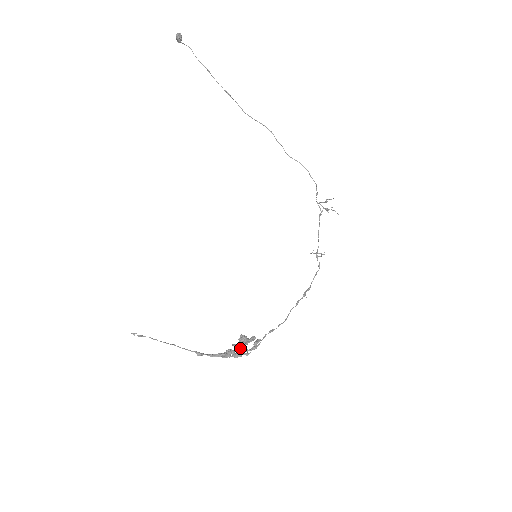
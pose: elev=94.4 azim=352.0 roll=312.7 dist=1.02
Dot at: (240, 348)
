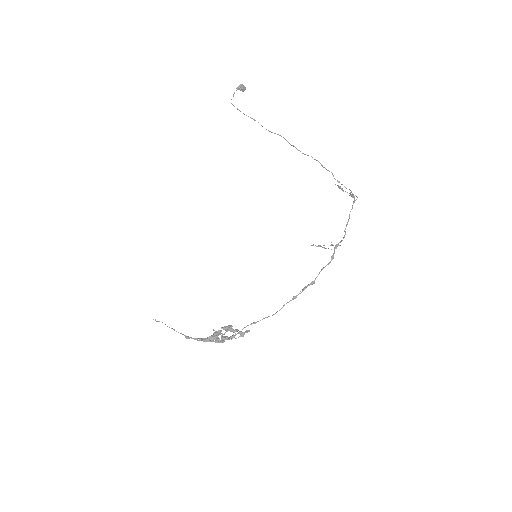
Dot at: (213, 335)
